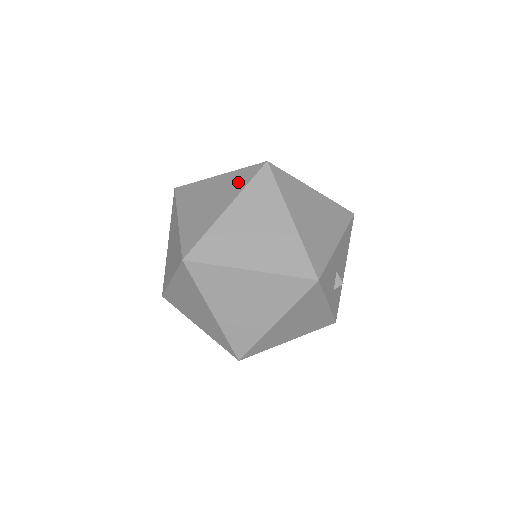
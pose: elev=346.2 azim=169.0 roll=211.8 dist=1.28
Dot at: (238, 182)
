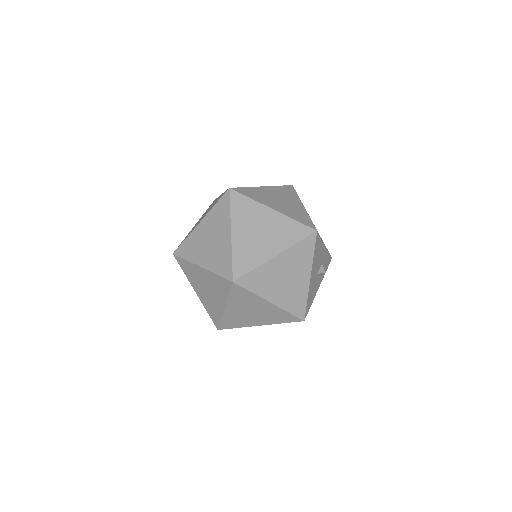
Dot at: (221, 288)
